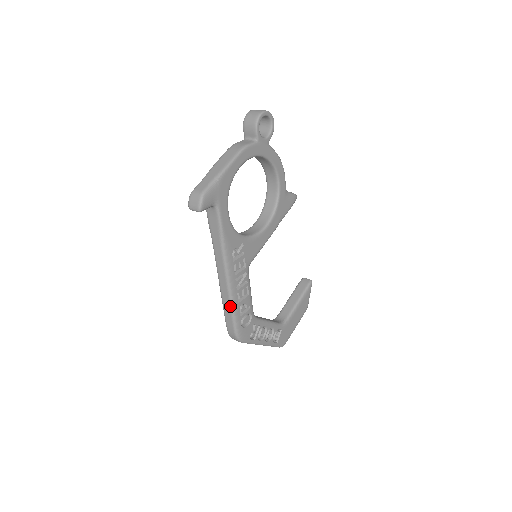
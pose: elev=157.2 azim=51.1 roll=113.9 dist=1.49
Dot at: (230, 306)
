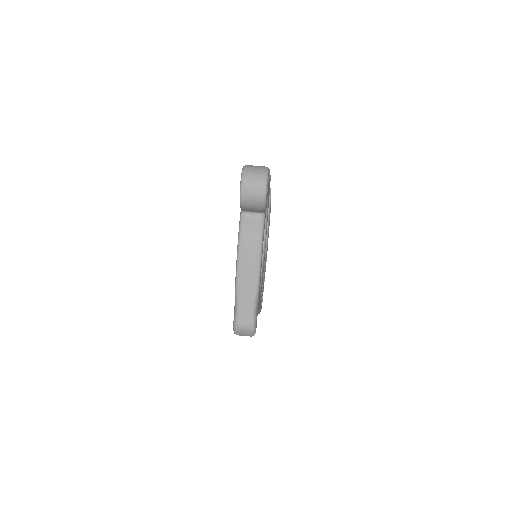
Dot at: occluded
